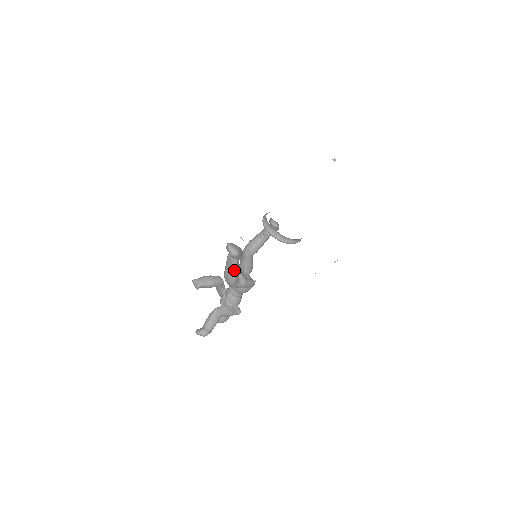
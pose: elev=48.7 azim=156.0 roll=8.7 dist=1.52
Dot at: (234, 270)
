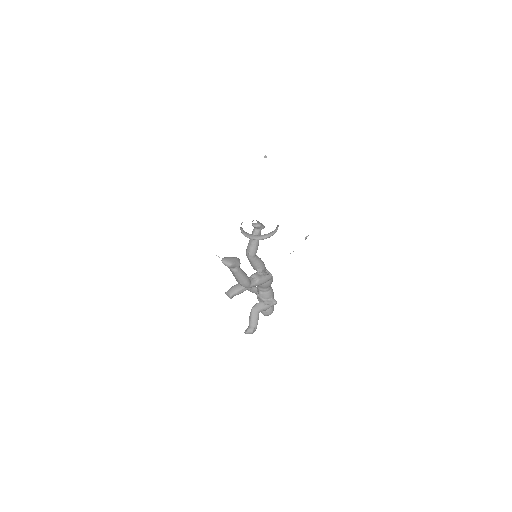
Dot at: (239, 276)
